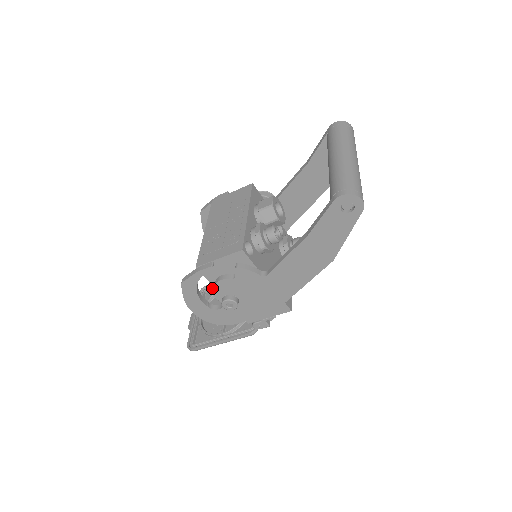
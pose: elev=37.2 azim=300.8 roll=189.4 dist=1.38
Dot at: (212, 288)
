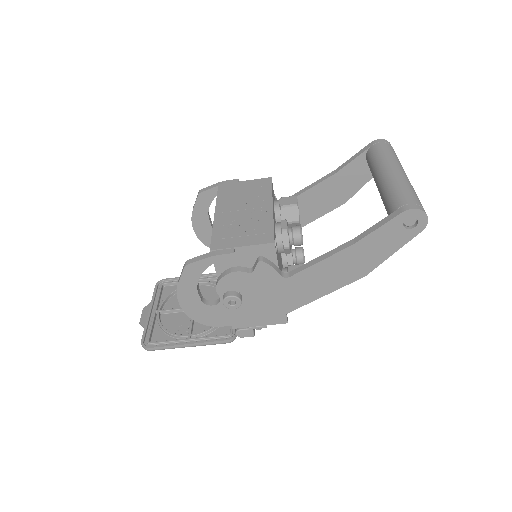
Dot at: (173, 283)
